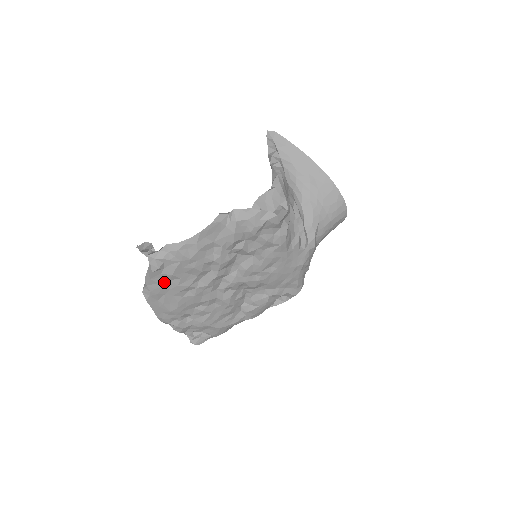
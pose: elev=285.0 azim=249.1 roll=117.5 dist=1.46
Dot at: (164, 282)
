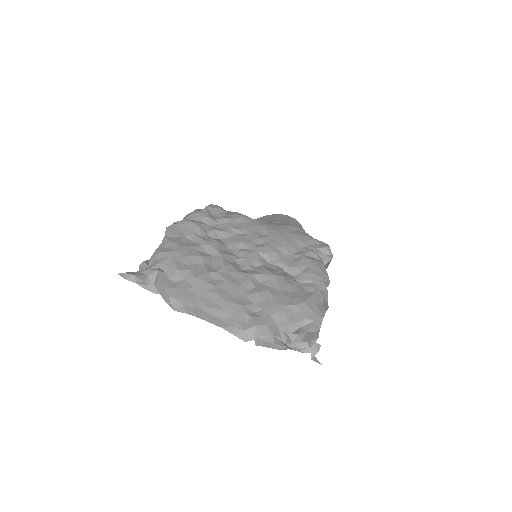
Dot at: (181, 284)
